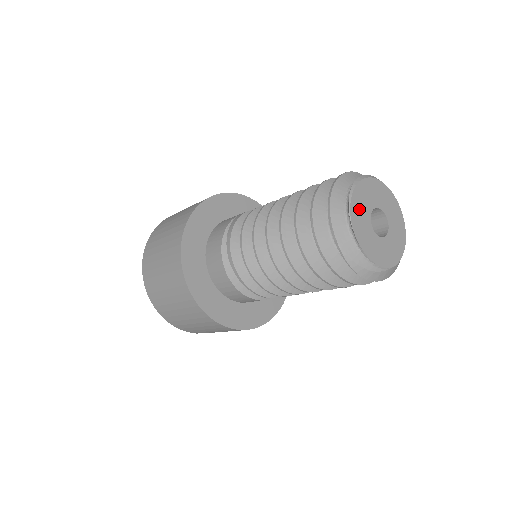
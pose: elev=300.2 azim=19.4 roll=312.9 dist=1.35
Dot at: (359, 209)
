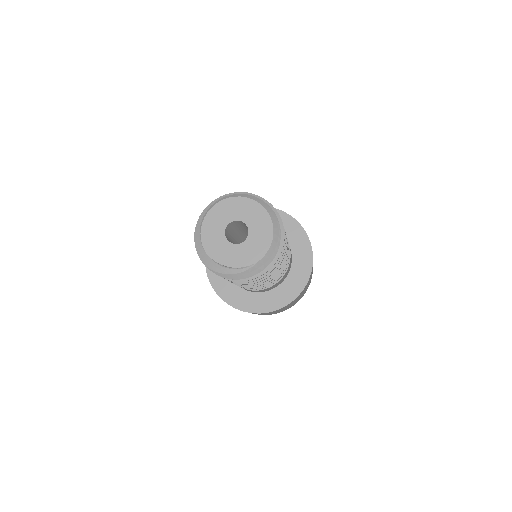
Dot at: (211, 234)
